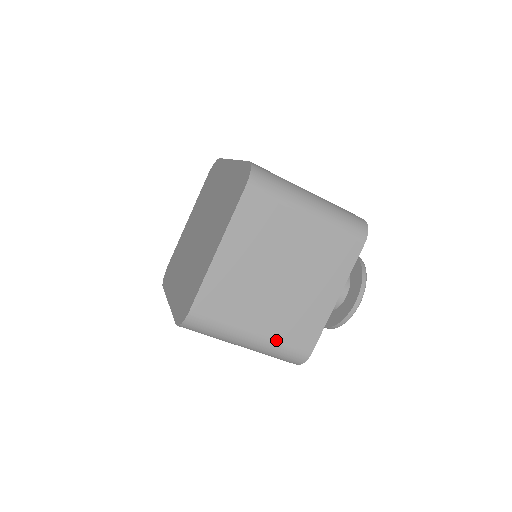
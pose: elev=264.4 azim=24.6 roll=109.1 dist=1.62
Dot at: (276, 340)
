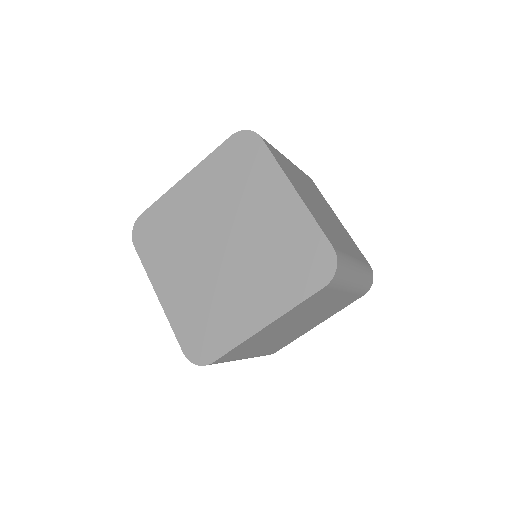
Dot at: (360, 260)
